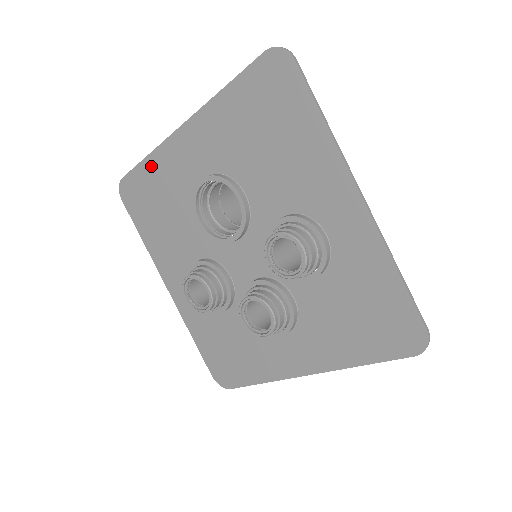
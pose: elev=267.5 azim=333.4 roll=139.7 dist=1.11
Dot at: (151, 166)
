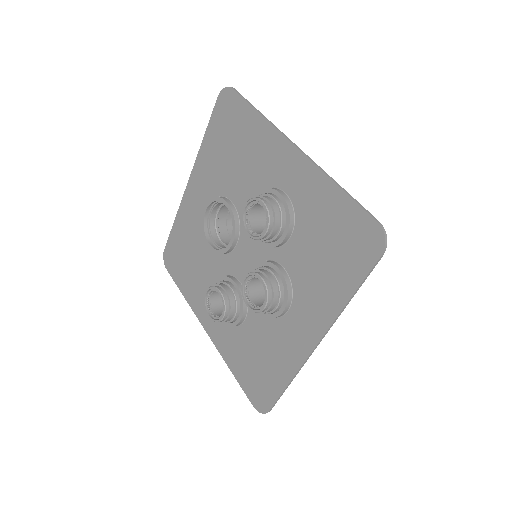
Dot at: (178, 226)
